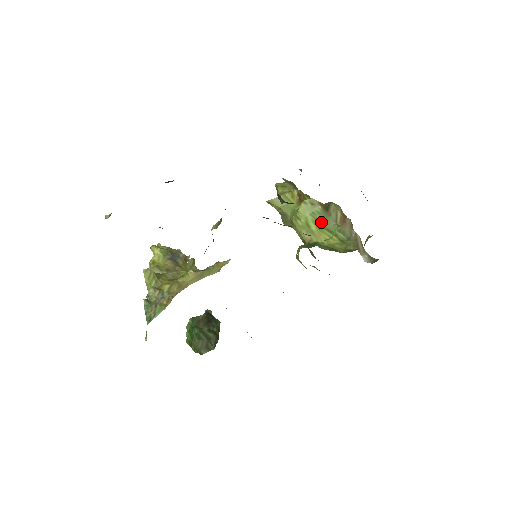
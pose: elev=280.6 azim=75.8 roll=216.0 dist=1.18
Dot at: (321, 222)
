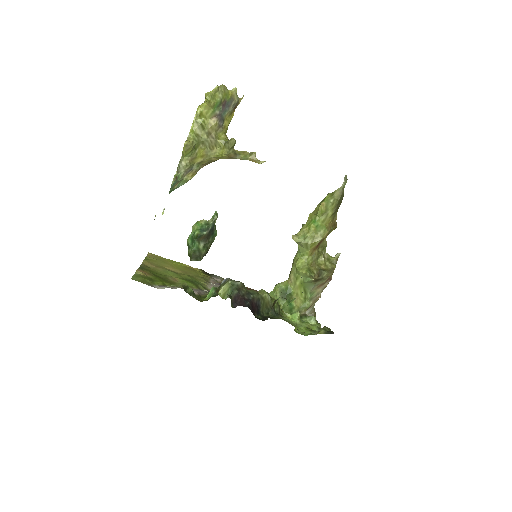
Dot at: (305, 284)
